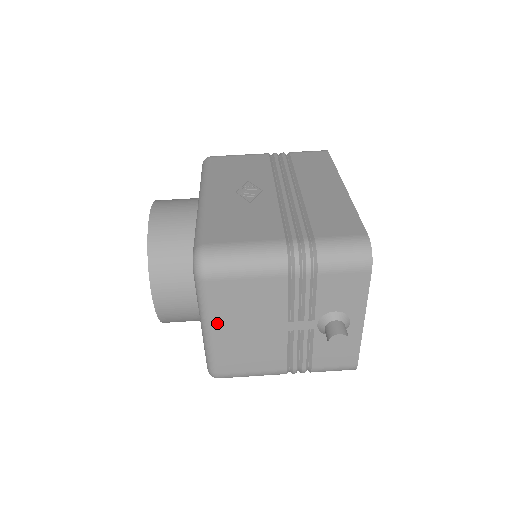
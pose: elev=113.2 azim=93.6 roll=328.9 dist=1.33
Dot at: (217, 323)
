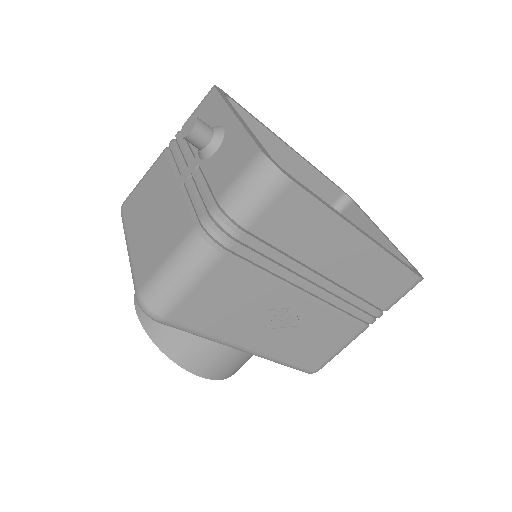
Dot at: occluded
